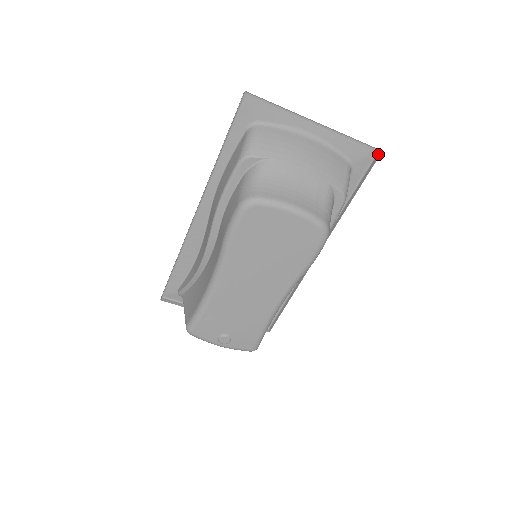
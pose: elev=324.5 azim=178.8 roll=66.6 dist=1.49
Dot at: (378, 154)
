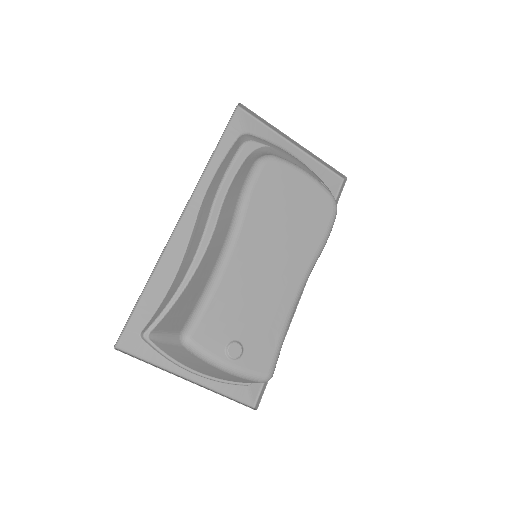
Dot at: (344, 181)
